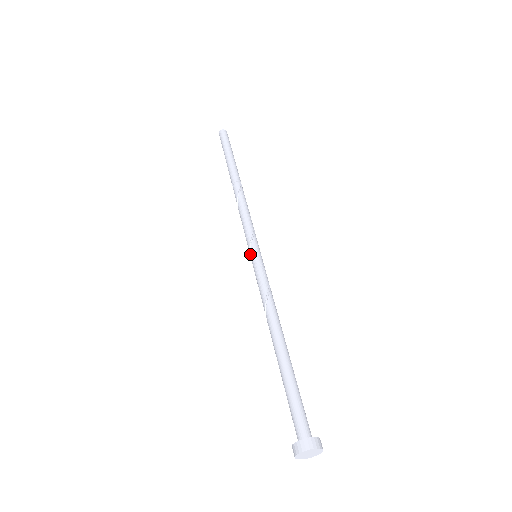
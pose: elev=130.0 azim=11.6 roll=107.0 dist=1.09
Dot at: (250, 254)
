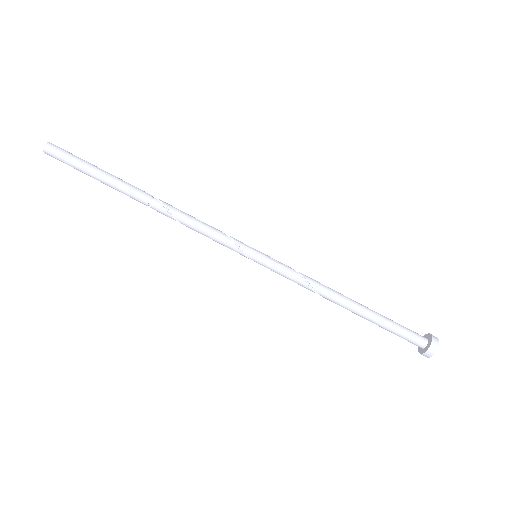
Dot at: occluded
